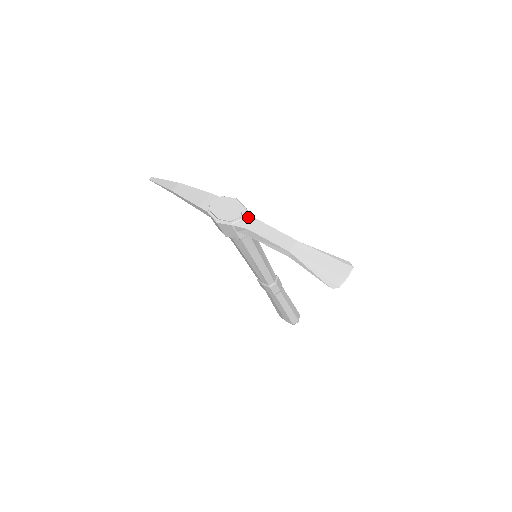
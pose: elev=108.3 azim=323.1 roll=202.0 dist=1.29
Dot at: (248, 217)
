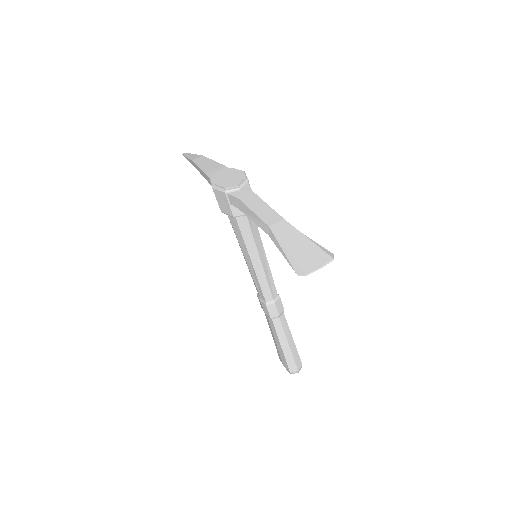
Dot at: (245, 188)
